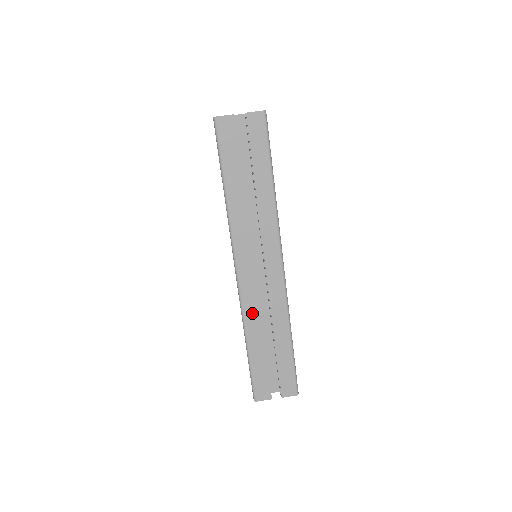
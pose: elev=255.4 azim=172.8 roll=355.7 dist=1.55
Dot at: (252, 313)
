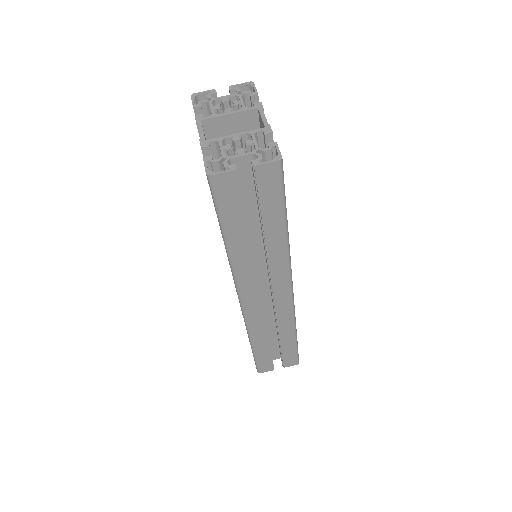
Dot at: (257, 327)
